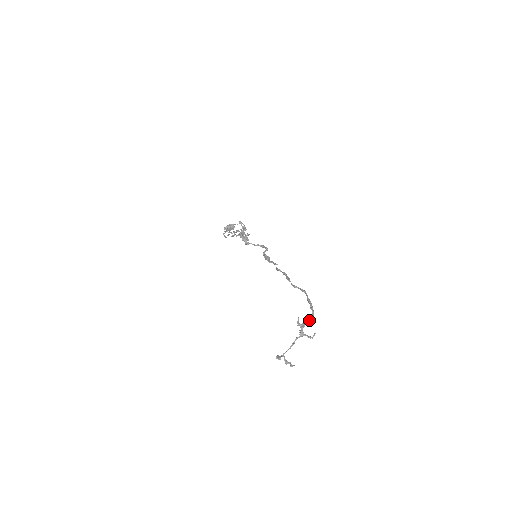
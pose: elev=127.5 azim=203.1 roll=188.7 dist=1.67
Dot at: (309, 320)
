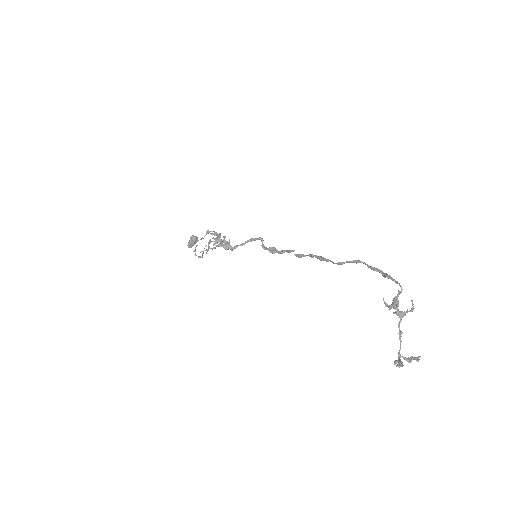
Dot at: (398, 293)
